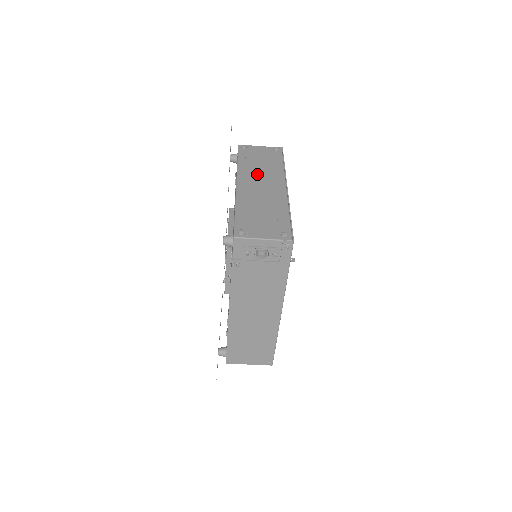
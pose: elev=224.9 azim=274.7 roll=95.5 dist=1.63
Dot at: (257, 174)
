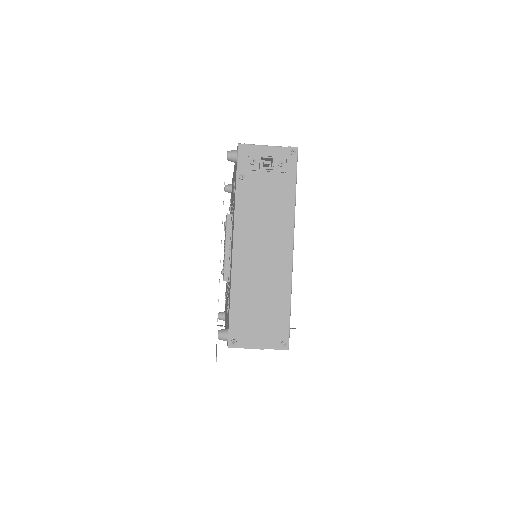
Dot at: occluded
